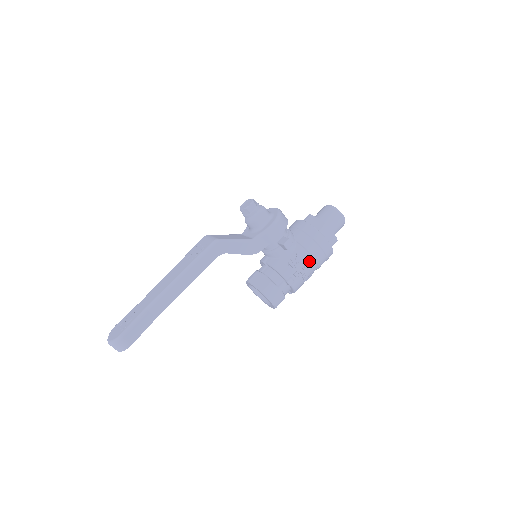
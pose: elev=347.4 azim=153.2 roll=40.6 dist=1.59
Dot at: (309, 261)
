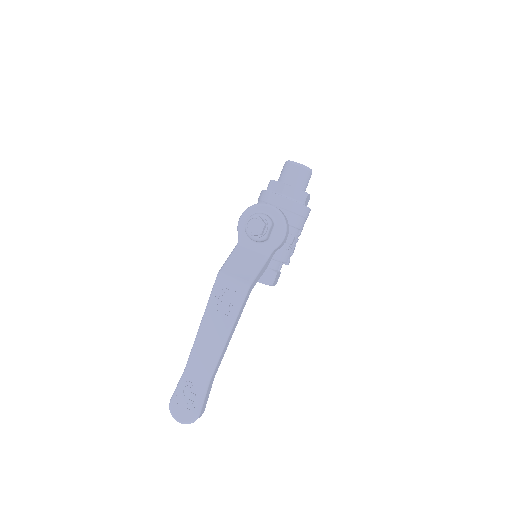
Dot at: occluded
